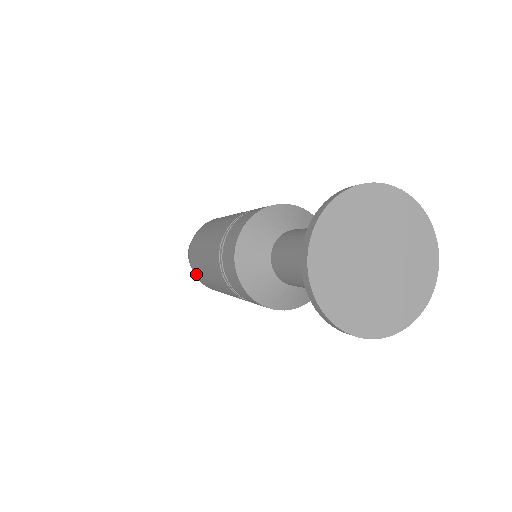
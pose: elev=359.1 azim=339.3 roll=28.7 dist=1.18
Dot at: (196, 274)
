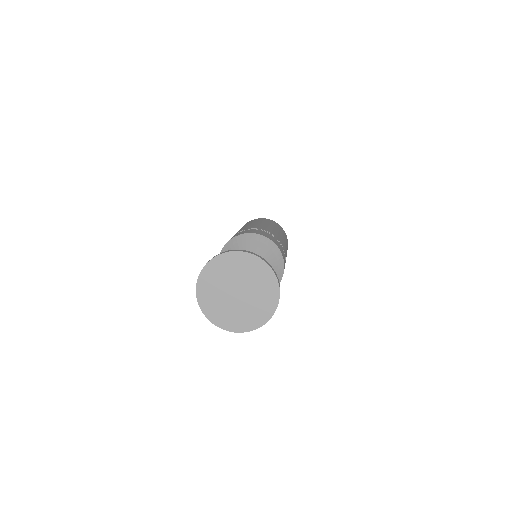
Dot at: occluded
